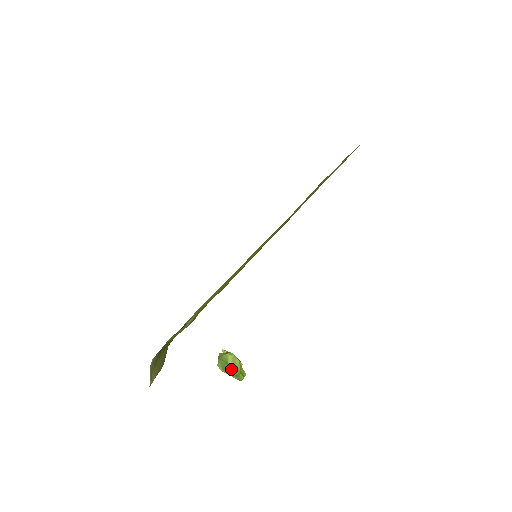
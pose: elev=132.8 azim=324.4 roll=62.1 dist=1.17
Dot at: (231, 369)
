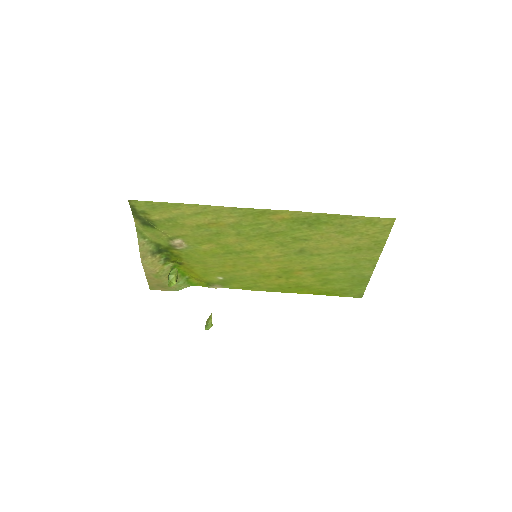
Dot at: (169, 275)
